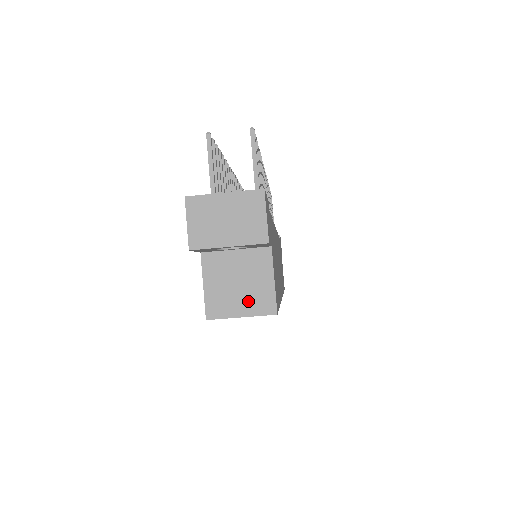
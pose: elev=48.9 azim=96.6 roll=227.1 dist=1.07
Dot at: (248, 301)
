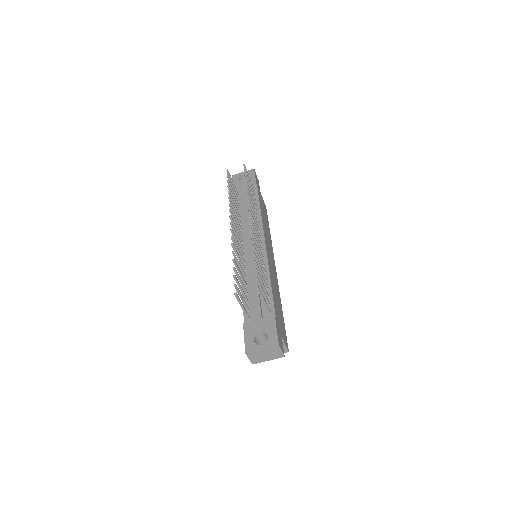
Dot at: occluded
